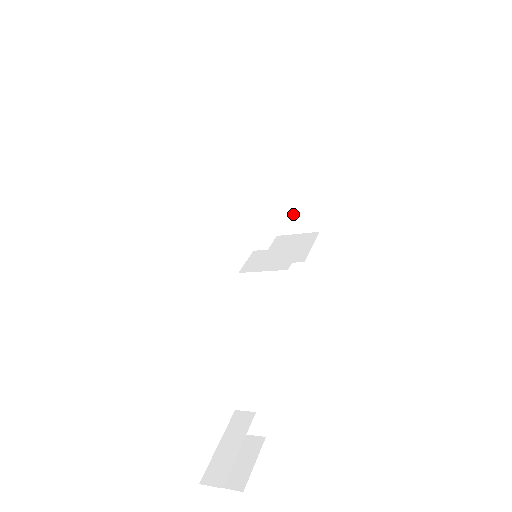
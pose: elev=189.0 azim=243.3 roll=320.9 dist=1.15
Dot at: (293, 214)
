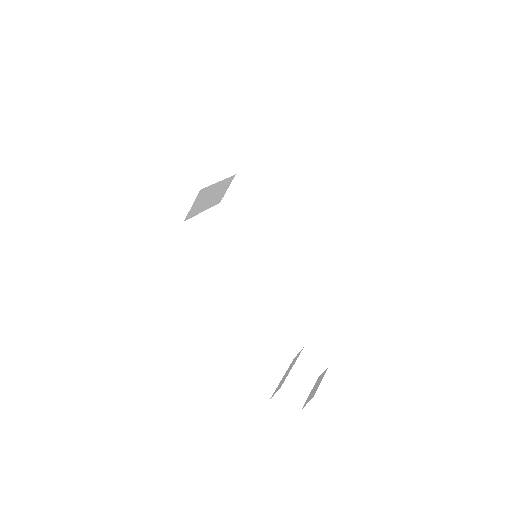
Dot at: (288, 232)
